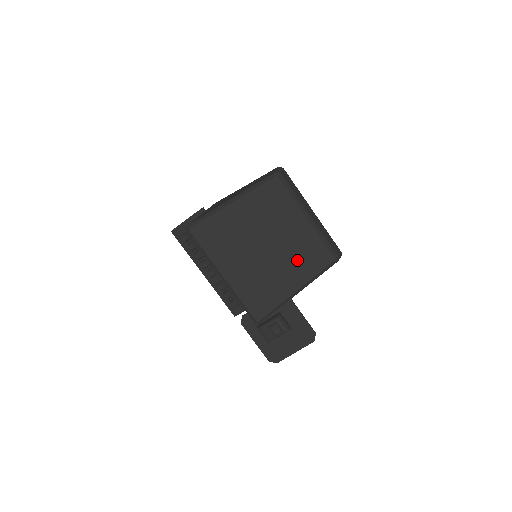
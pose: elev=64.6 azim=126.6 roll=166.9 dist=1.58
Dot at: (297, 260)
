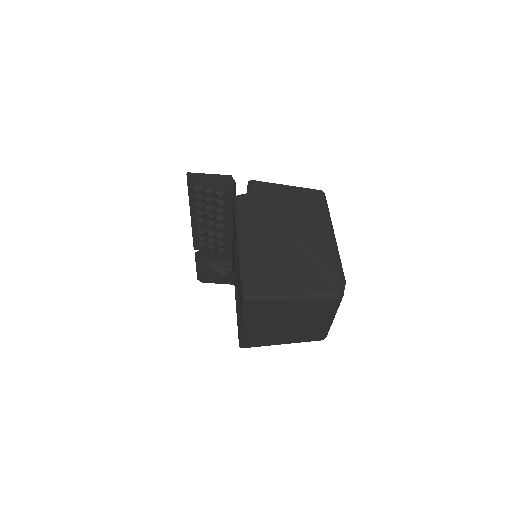
Dot at: (301, 334)
